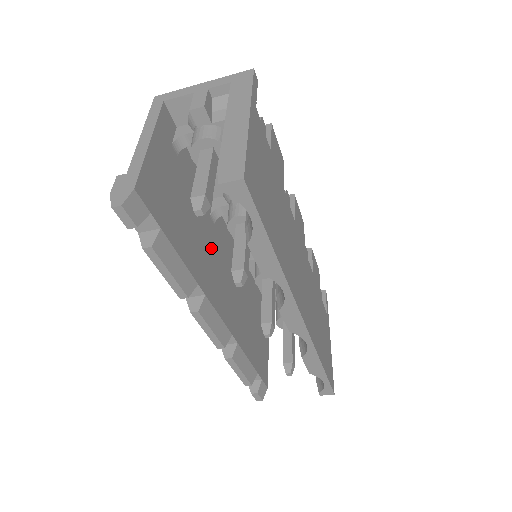
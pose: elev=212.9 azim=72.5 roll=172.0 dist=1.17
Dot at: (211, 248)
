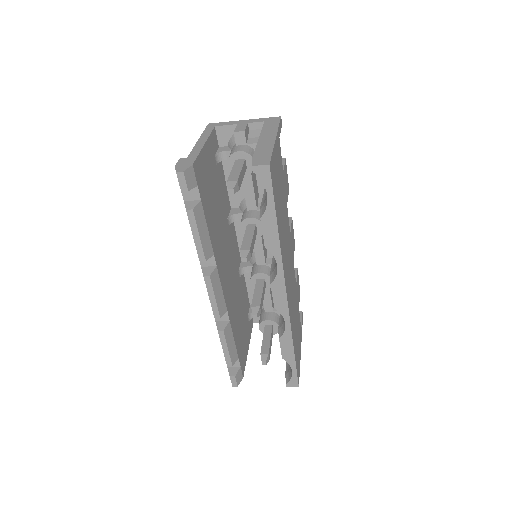
Dot at: (225, 239)
